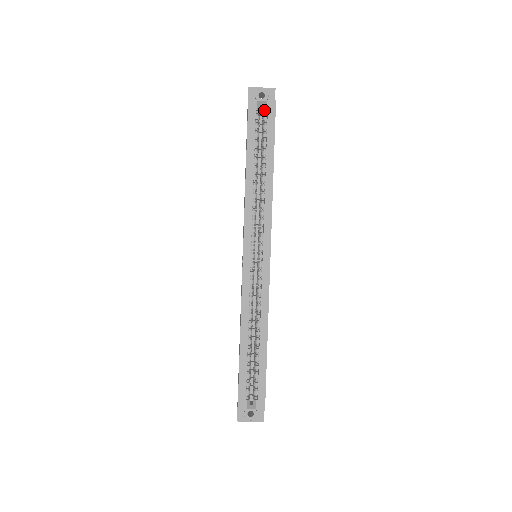
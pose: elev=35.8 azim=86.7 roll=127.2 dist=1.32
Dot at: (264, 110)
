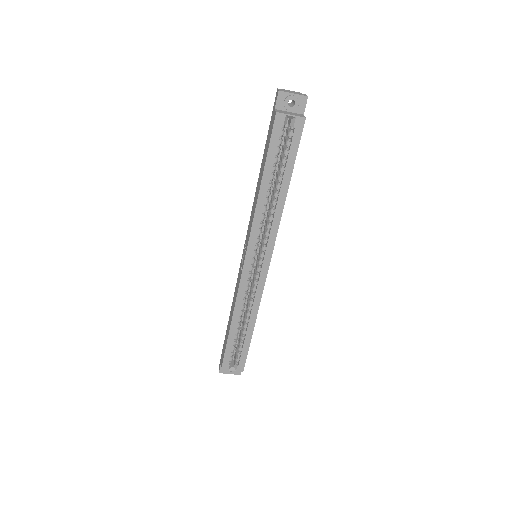
Dot at: (291, 125)
